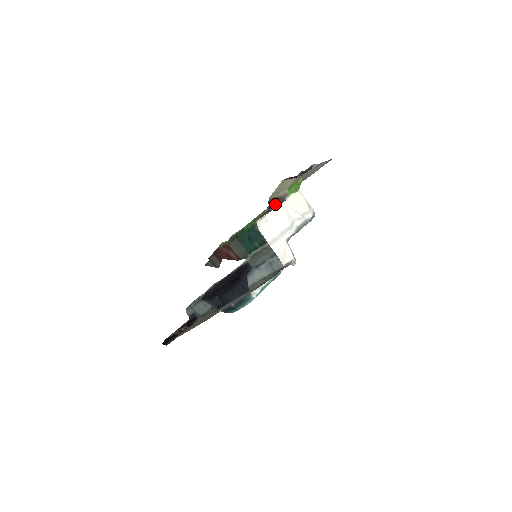
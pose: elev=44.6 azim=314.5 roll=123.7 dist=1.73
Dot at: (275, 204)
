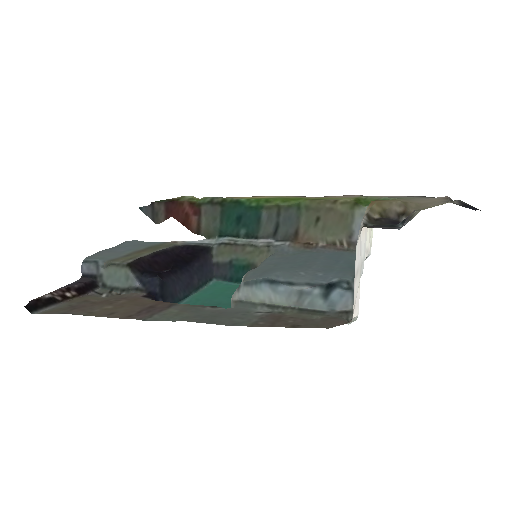
Dot at: (401, 222)
